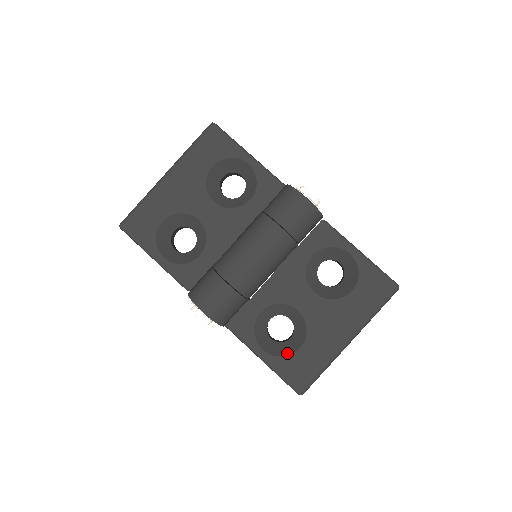
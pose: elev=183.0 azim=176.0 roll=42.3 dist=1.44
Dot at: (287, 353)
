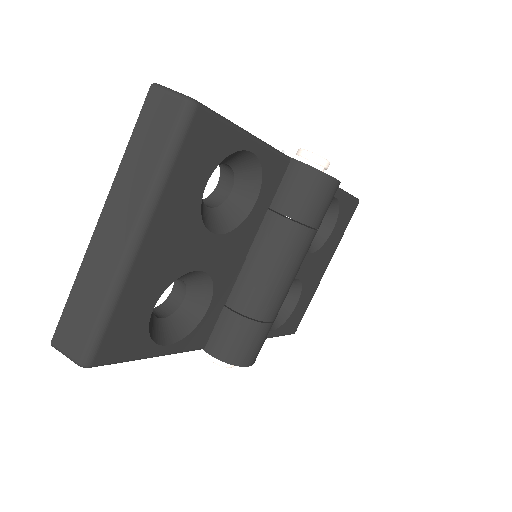
Dot at: (287, 316)
